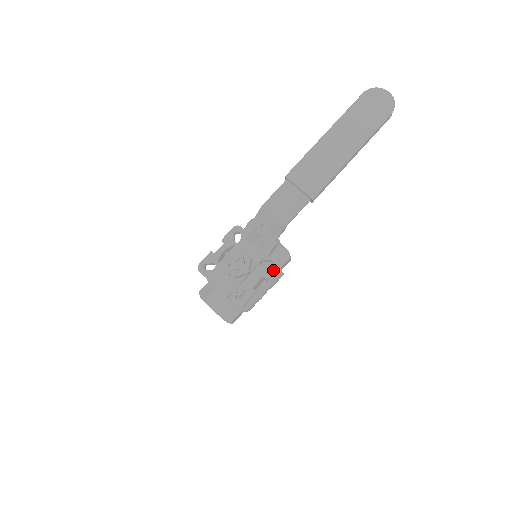
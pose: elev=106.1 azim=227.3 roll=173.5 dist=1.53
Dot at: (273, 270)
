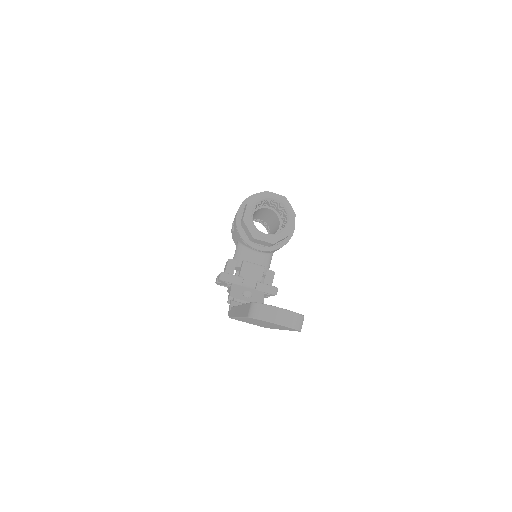
Dot at: occluded
